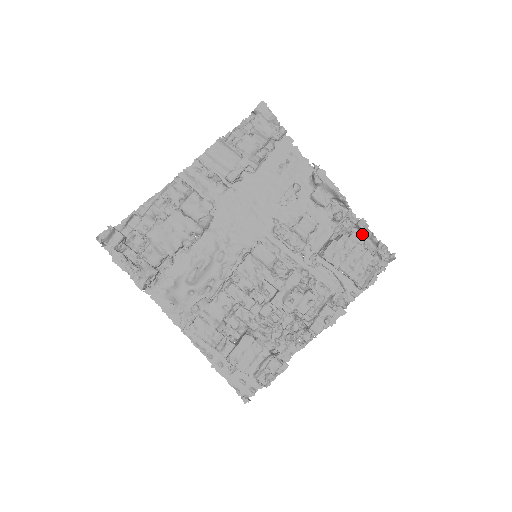
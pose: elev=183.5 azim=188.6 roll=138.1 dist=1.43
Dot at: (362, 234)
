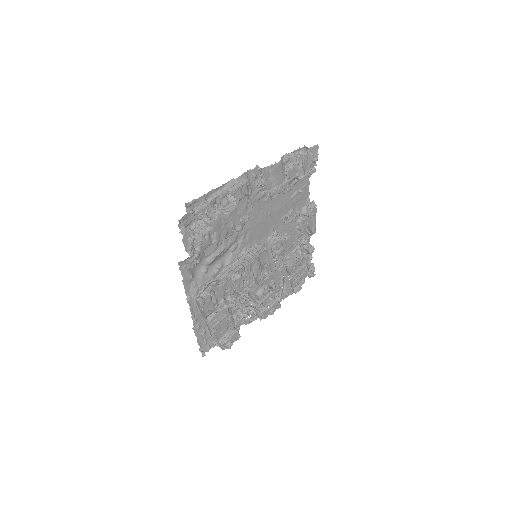
Dot at: occluded
